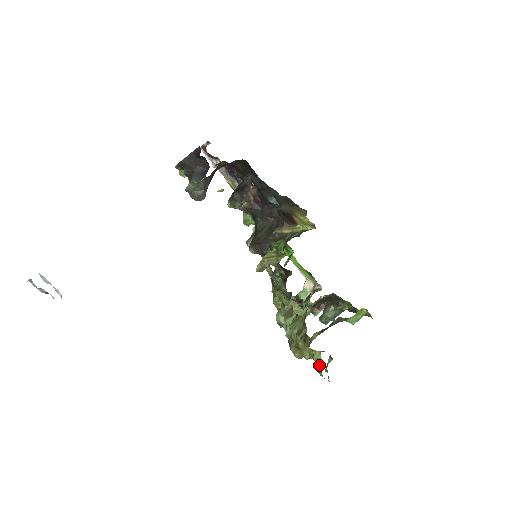
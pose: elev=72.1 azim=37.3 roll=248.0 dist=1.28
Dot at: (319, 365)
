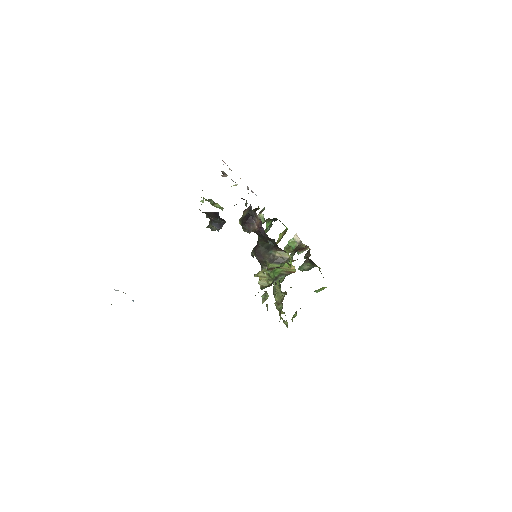
Dot at: occluded
